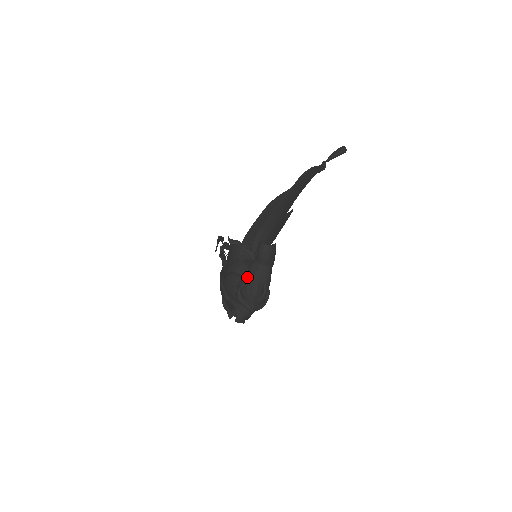
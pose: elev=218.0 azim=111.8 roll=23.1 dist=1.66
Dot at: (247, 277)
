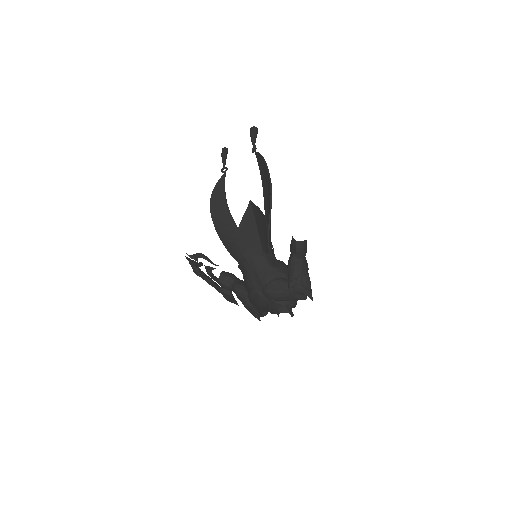
Dot at: (296, 275)
